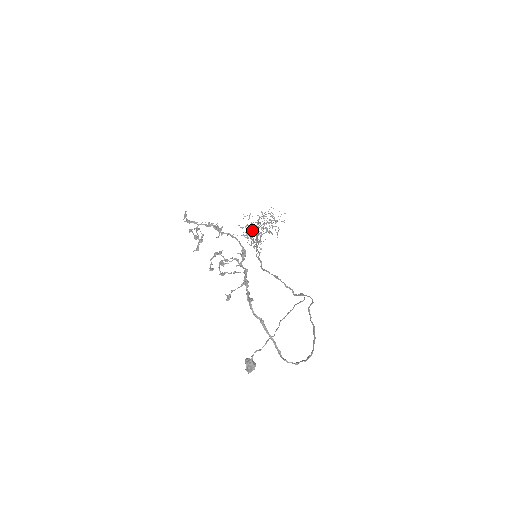
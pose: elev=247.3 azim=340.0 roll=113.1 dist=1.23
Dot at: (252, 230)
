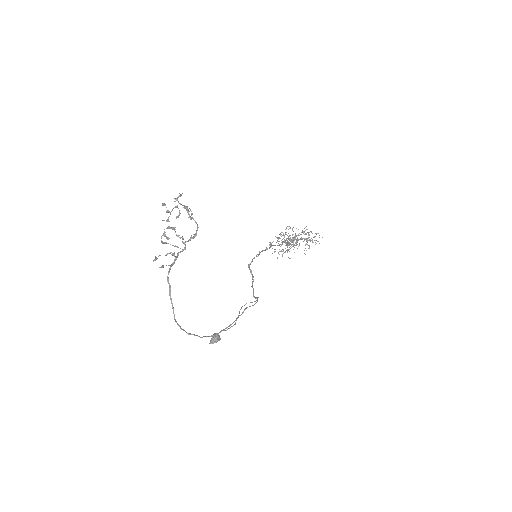
Dot at: occluded
